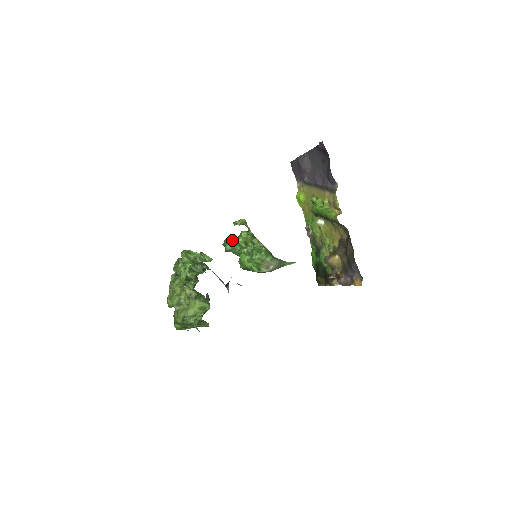
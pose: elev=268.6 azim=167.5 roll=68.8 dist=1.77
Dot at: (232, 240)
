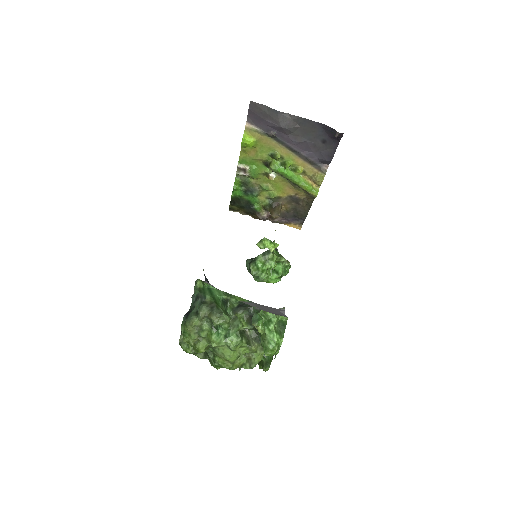
Dot at: (262, 267)
